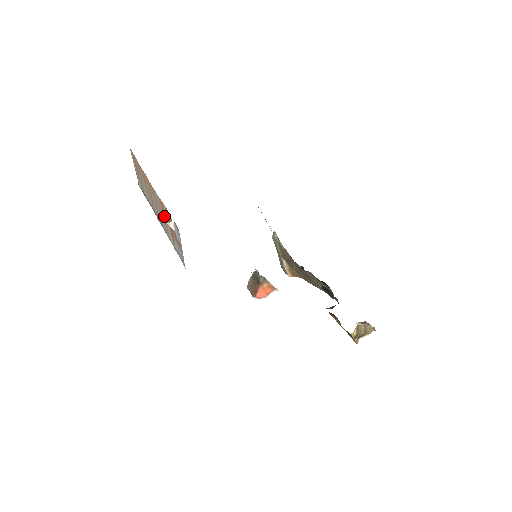
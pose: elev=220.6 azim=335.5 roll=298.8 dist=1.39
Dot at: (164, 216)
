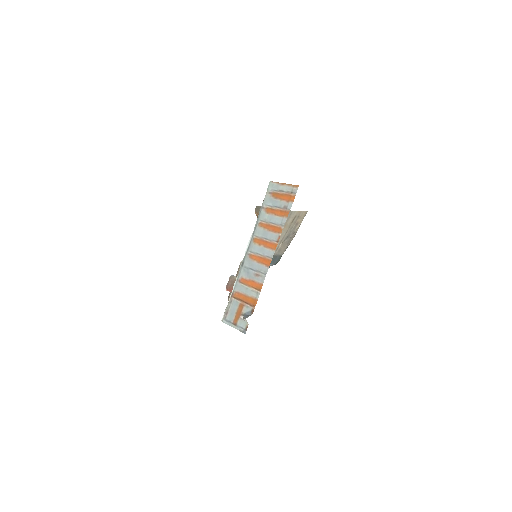
Dot at: (251, 285)
